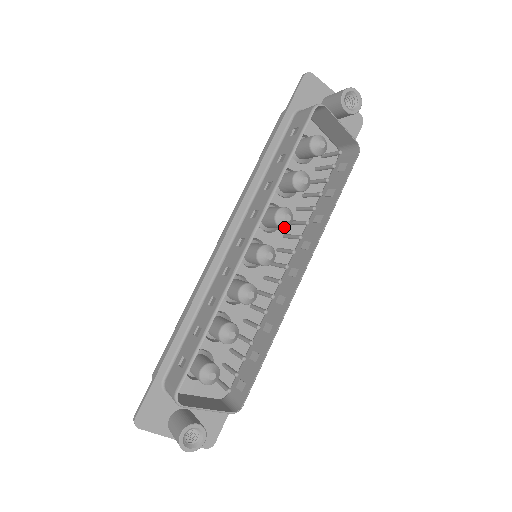
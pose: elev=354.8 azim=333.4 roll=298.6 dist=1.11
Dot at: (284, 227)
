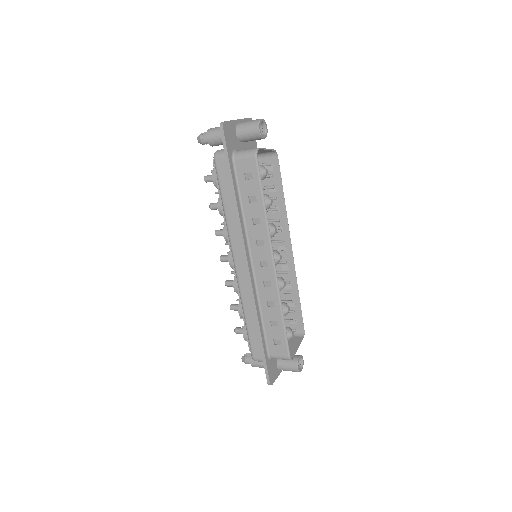
Dot at: occluded
